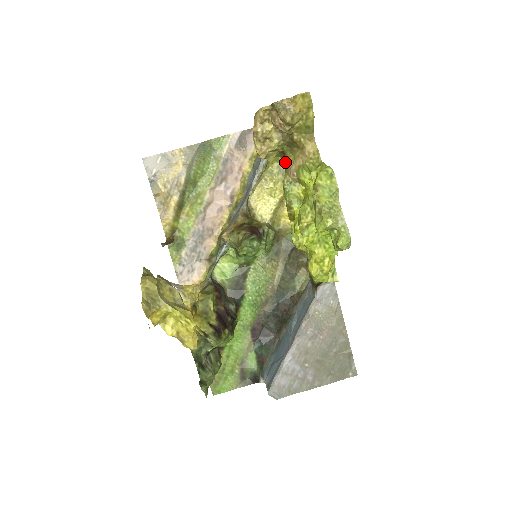
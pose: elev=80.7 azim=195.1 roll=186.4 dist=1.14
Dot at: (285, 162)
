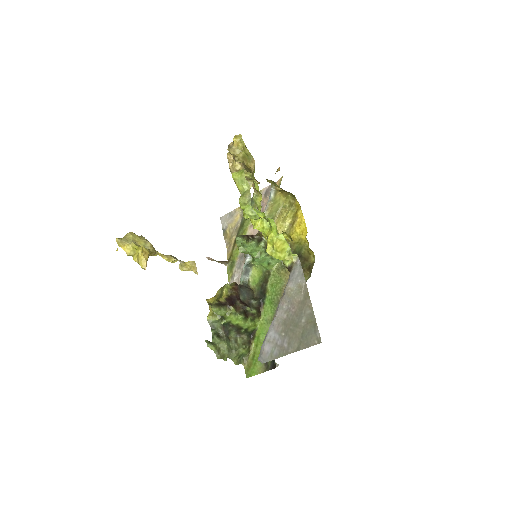
Dot at: occluded
